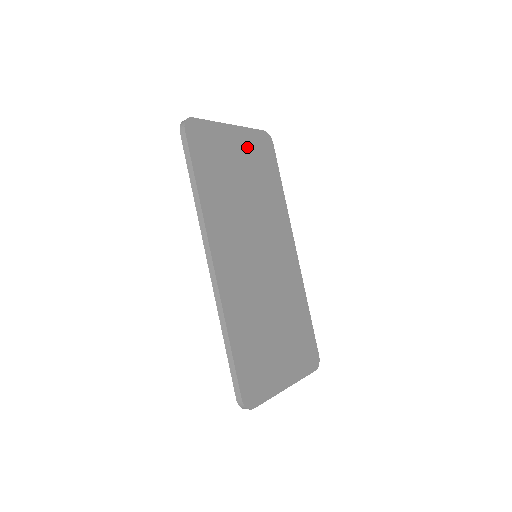
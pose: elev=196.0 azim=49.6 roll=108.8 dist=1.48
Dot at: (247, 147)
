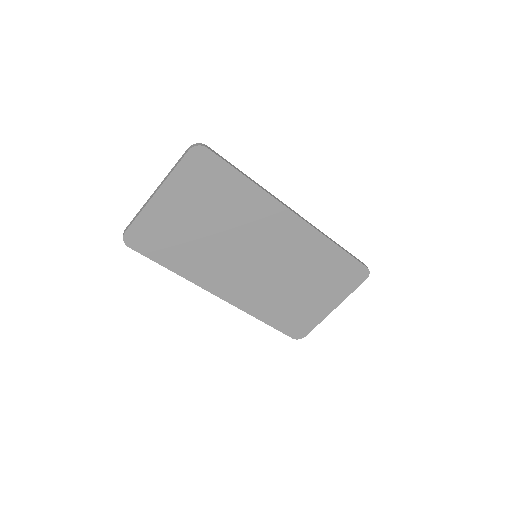
Dot at: (184, 191)
